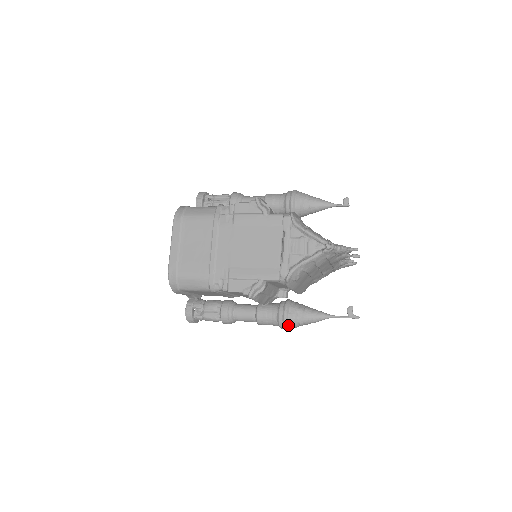
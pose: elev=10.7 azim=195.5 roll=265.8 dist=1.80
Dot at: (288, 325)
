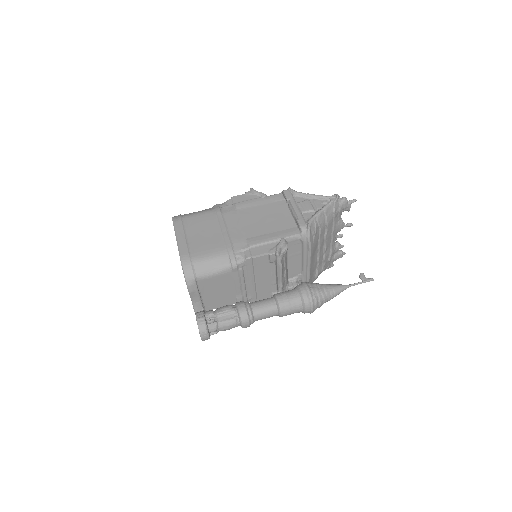
Dot at: (313, 299)
